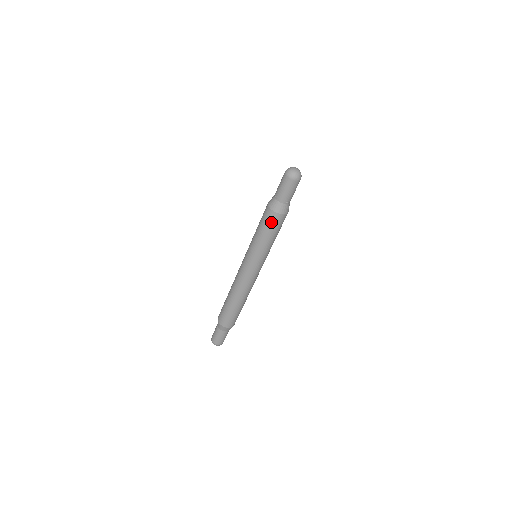
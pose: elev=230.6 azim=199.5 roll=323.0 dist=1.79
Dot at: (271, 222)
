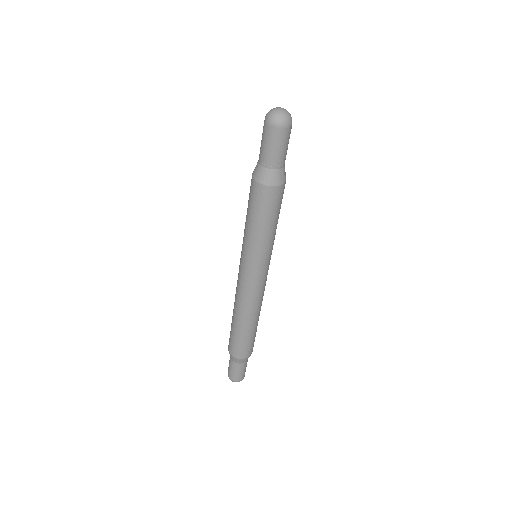
Dot at: (273, 203)
